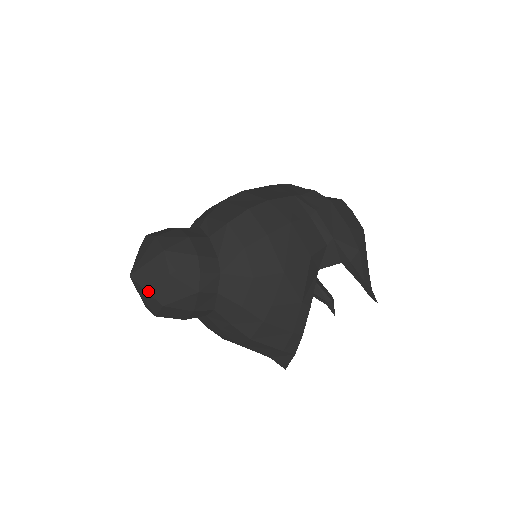
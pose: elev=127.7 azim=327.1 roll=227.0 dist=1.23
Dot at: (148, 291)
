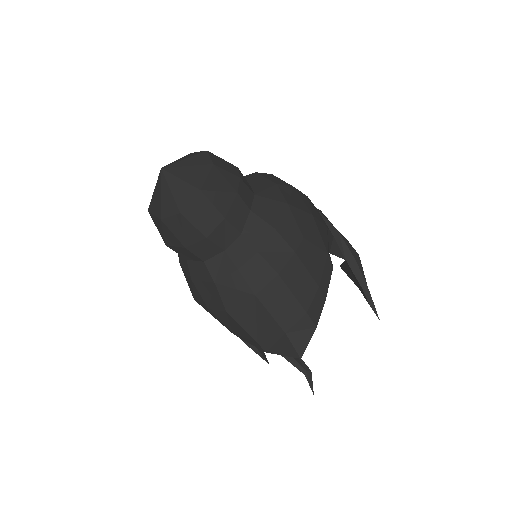
Dot at: (183, 179)
